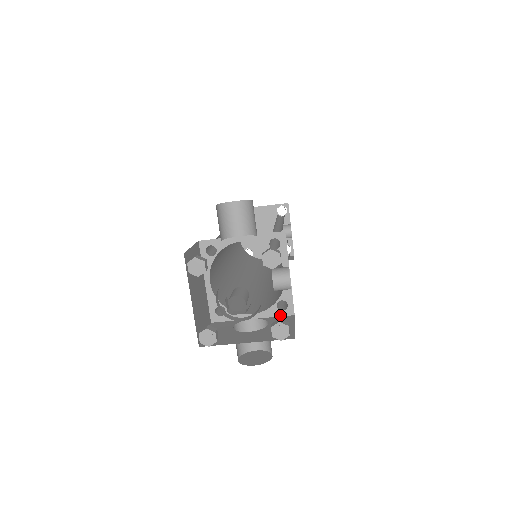
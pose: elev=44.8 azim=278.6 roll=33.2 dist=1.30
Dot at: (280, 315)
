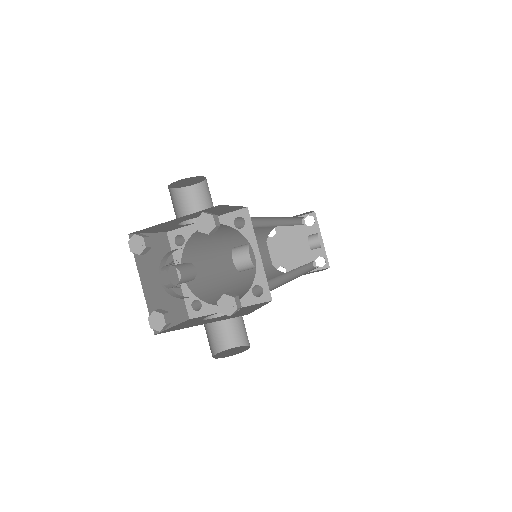
Dot at: (257, 302)
